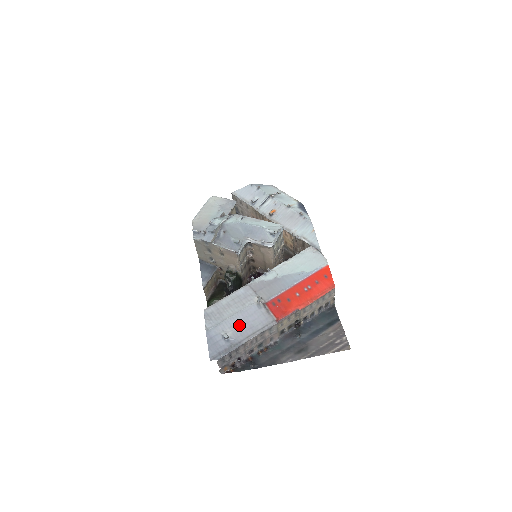
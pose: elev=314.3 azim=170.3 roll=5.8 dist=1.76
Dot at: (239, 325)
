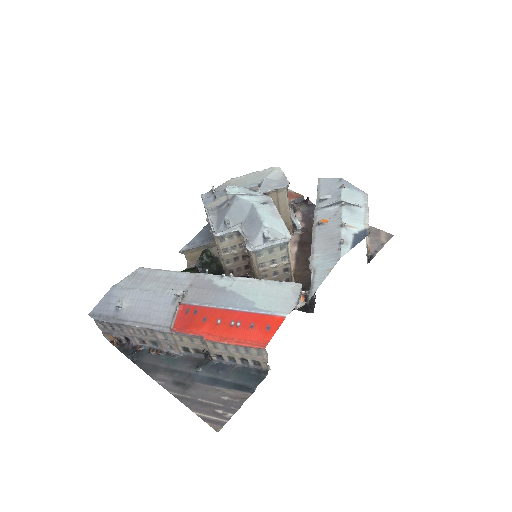
Dot at: (140, 304)
